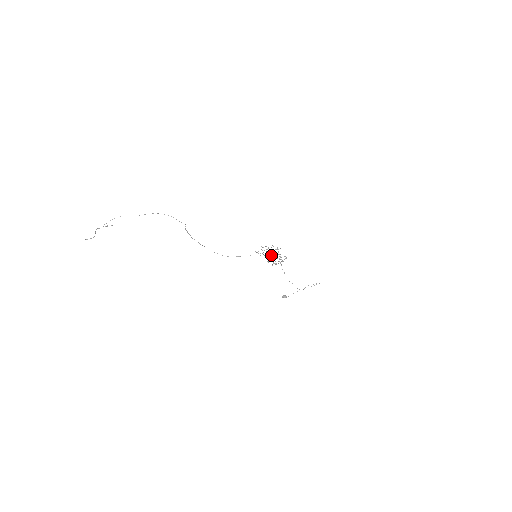
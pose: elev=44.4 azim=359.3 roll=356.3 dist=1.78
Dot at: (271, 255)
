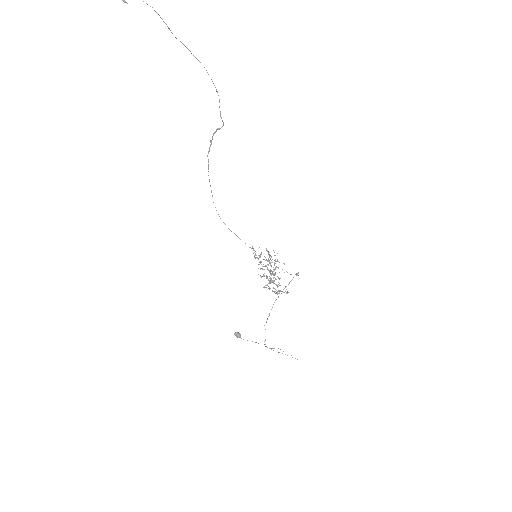
Dot at: occluded
